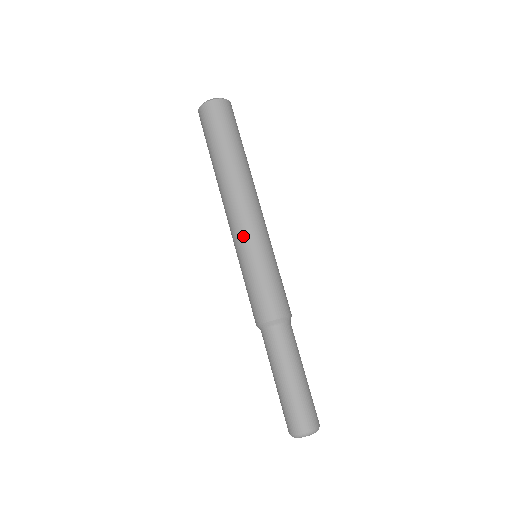
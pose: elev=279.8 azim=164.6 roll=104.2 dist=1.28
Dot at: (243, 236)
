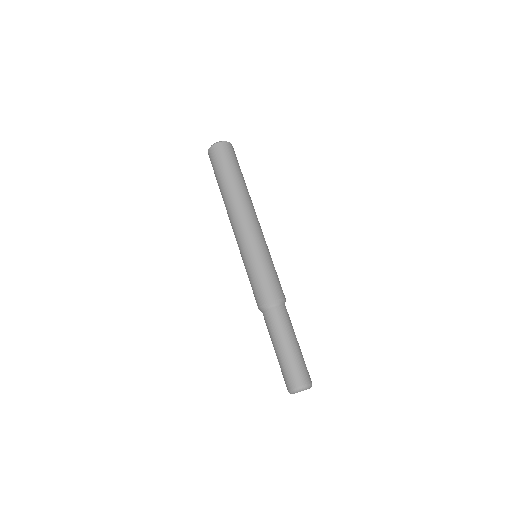
Dot at: (247, 239)
